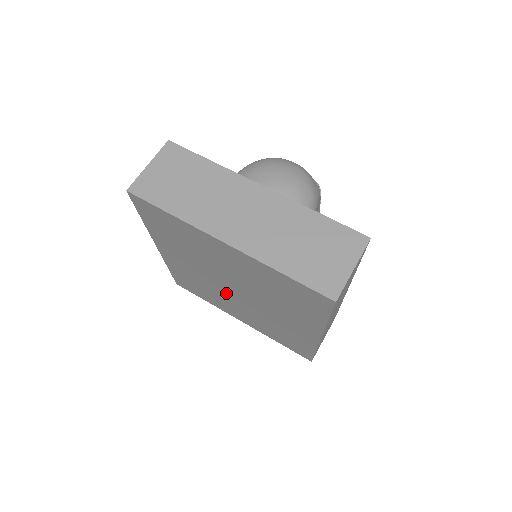
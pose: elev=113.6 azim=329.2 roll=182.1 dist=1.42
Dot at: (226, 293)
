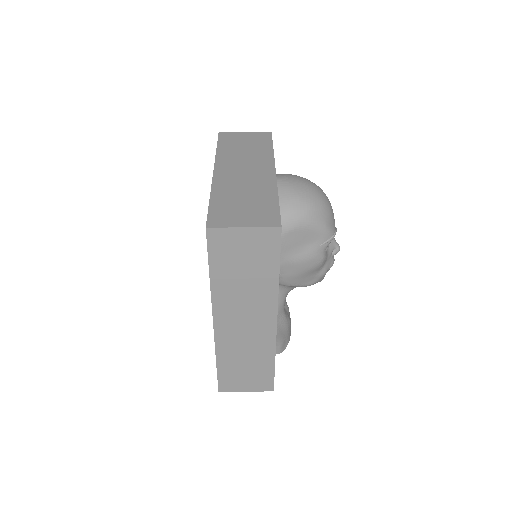
Dot at: occluded
